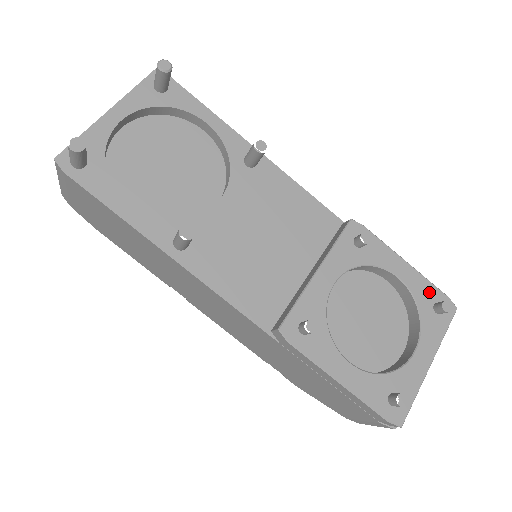
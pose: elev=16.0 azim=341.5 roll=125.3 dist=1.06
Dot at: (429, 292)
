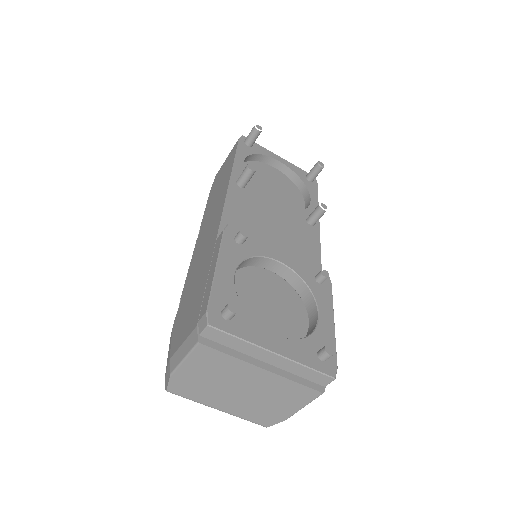
Dot at: occluded
